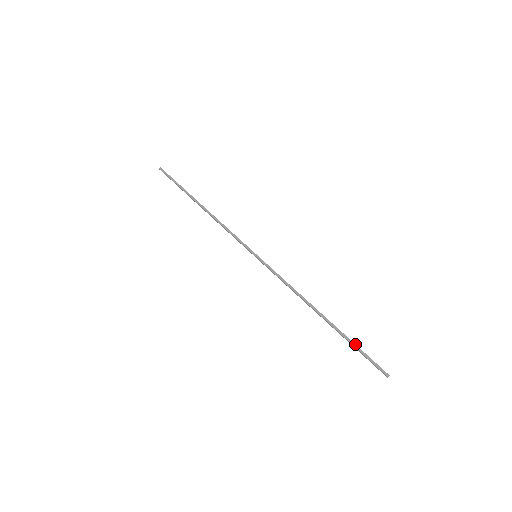
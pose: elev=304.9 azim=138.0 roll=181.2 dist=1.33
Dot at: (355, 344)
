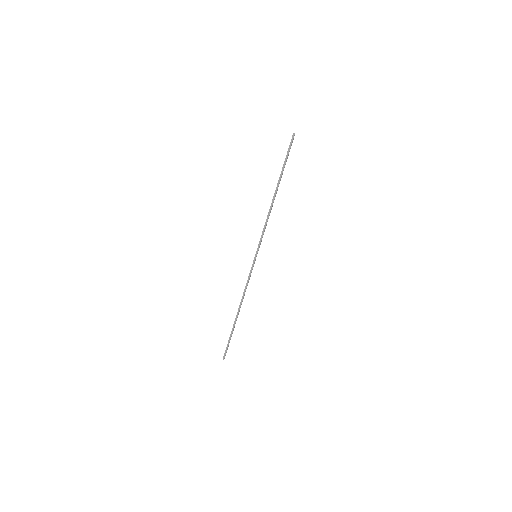
Dot at: occluded
